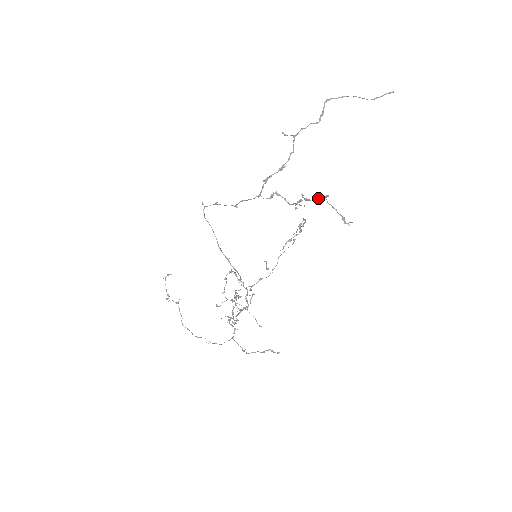
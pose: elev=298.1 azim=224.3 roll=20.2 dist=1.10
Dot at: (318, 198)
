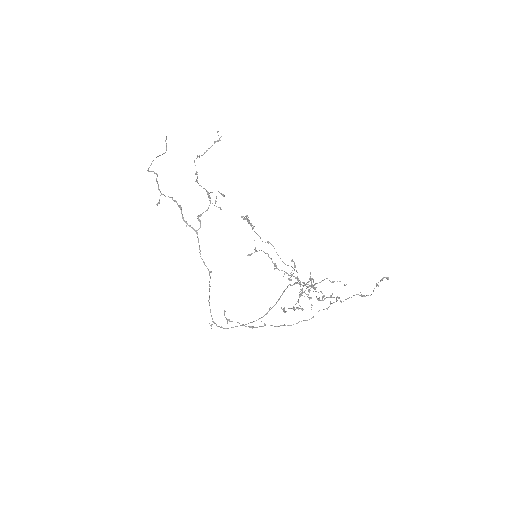
Dot at: (220, 193)
